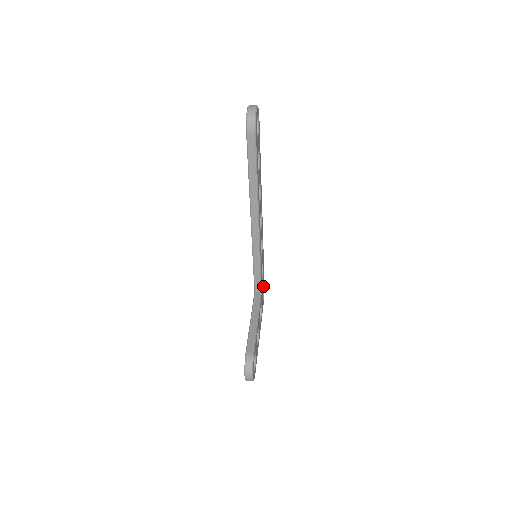
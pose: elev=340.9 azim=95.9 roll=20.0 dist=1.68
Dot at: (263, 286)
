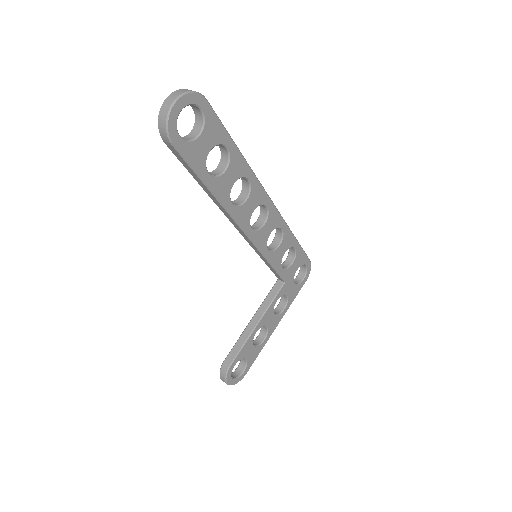
Dot at: (305, 265)
